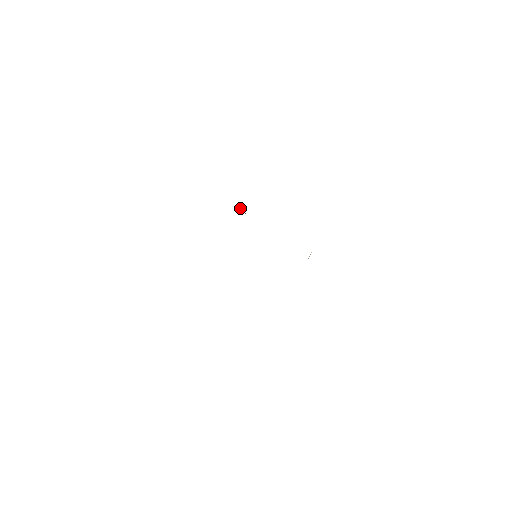
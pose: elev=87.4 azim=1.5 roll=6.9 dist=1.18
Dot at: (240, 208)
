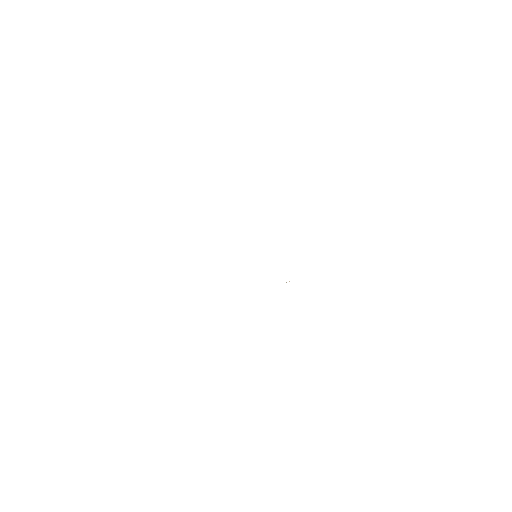
Dot at: occluded
